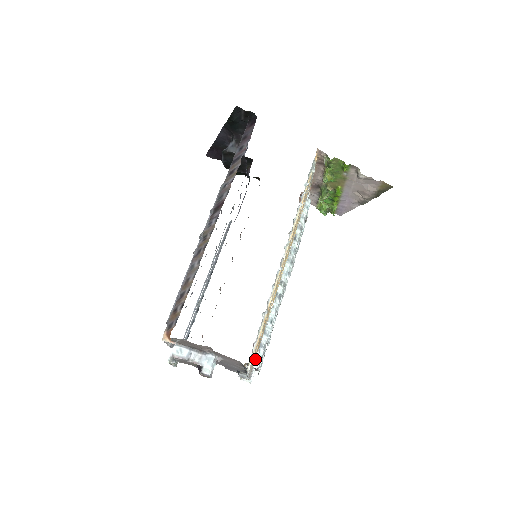
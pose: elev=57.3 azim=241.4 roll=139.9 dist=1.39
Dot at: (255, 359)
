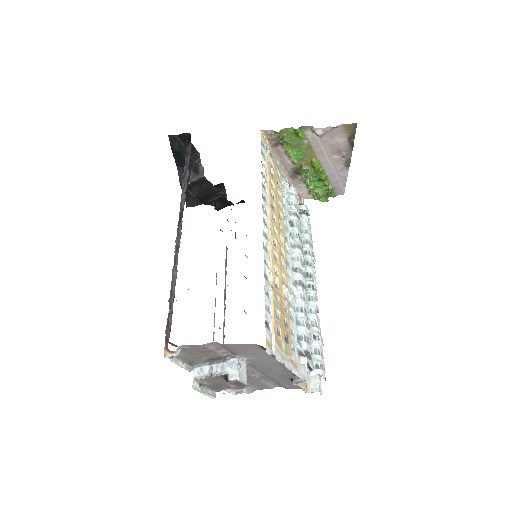
Dot at: (300, 355)
